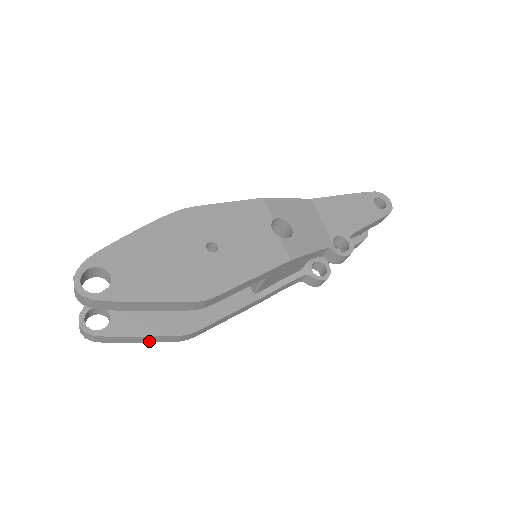
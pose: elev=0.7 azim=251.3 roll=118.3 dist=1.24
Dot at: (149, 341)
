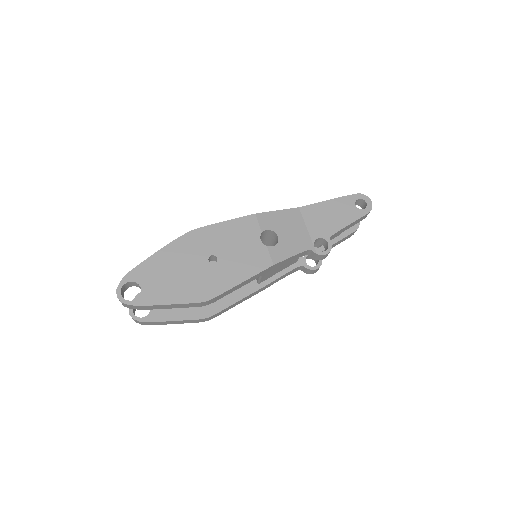
Dot at: (180, 323)
